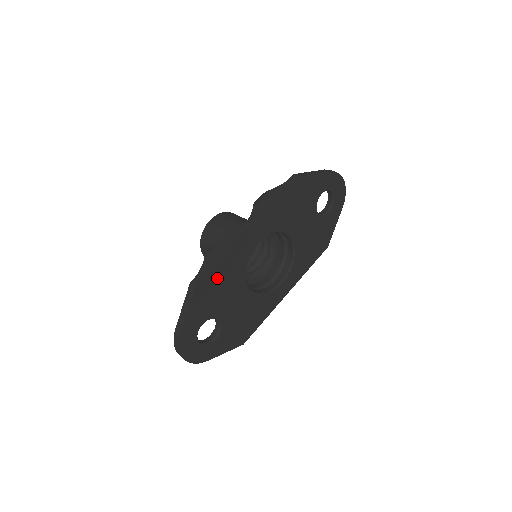
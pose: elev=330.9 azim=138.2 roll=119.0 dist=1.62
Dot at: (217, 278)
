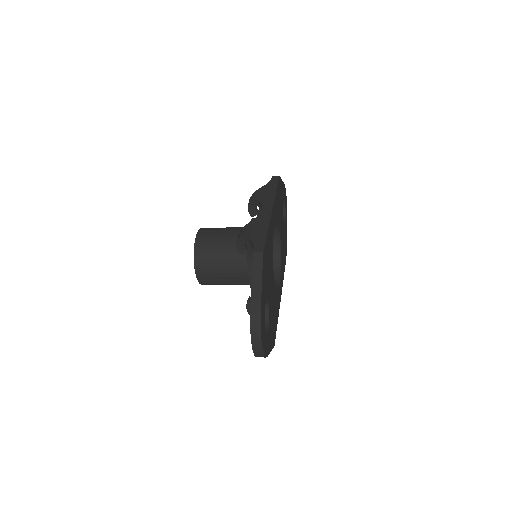
Dot at: (267, 252)
